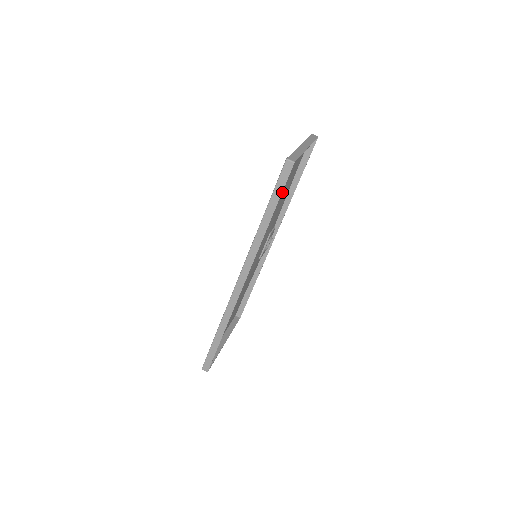
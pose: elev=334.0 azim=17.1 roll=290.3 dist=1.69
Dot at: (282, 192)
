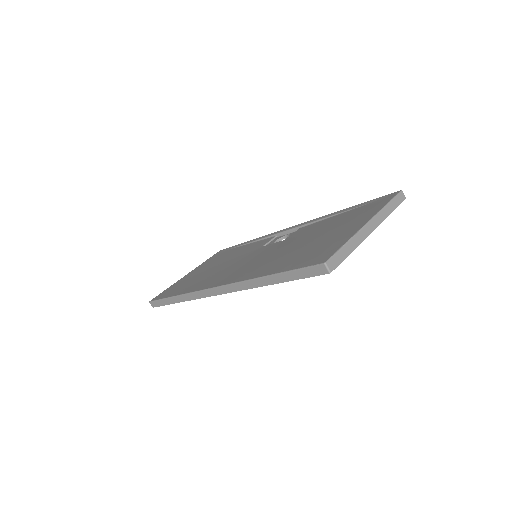
Dot at: (318, 236)
